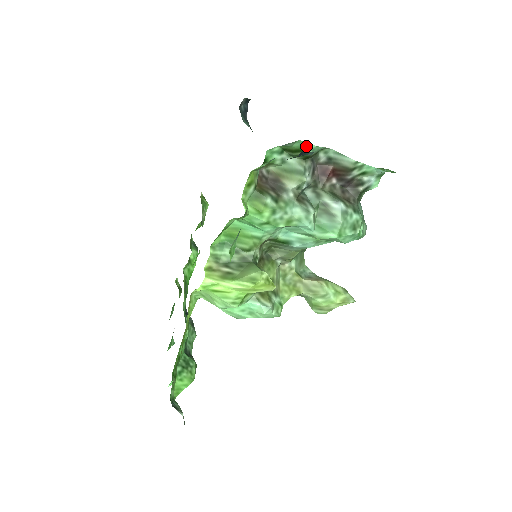
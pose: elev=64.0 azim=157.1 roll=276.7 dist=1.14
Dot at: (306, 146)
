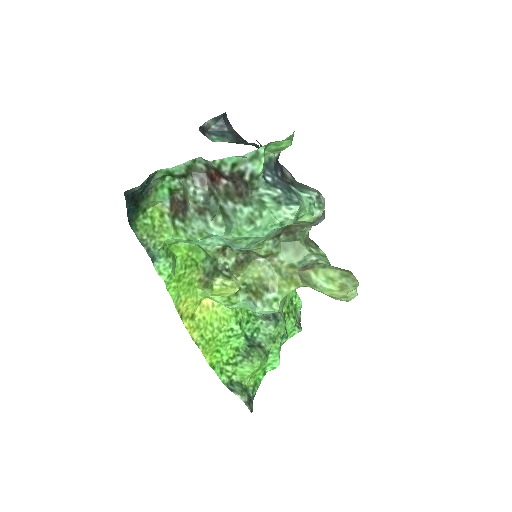
Dot at: (168, 171)
